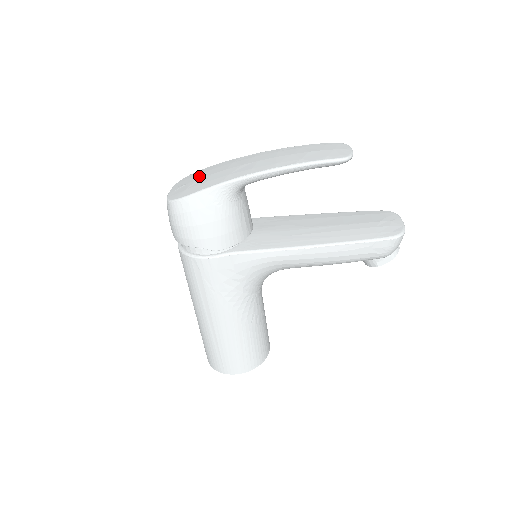
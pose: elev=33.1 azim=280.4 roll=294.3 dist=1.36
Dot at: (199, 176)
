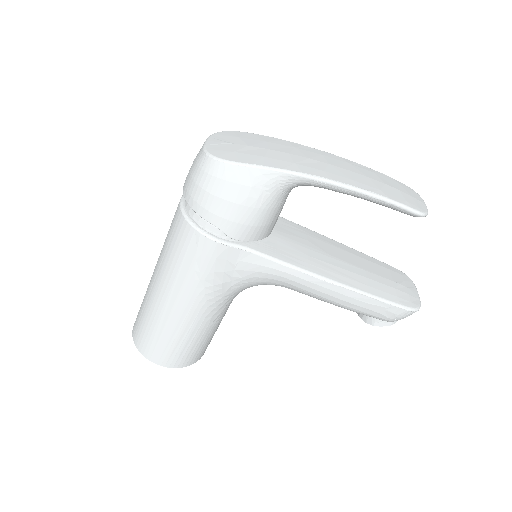
Dot at: (250, 142)
